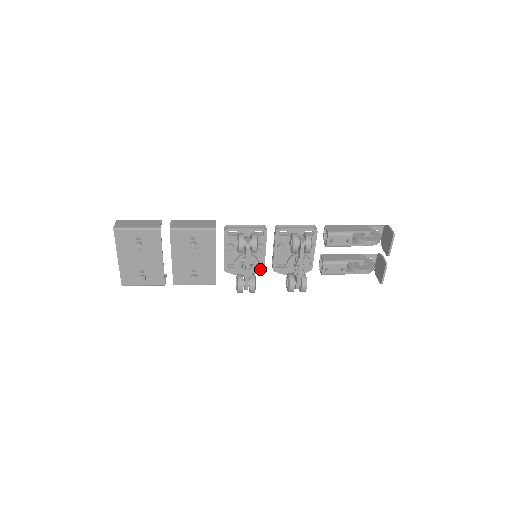
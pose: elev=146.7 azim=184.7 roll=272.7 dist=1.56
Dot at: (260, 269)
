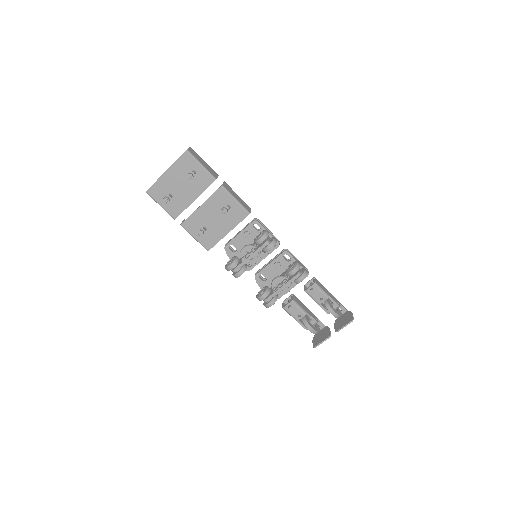
Dot at: (248, 268)
